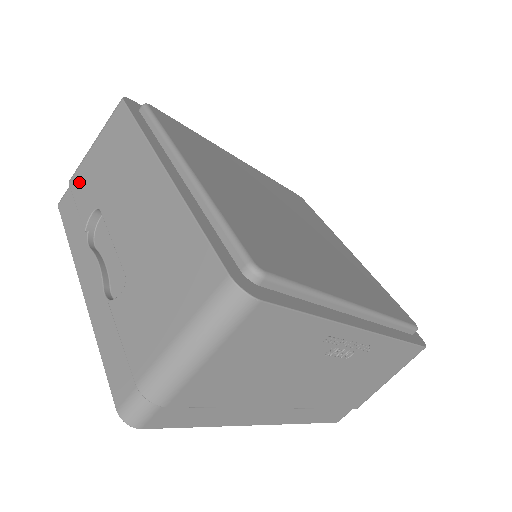
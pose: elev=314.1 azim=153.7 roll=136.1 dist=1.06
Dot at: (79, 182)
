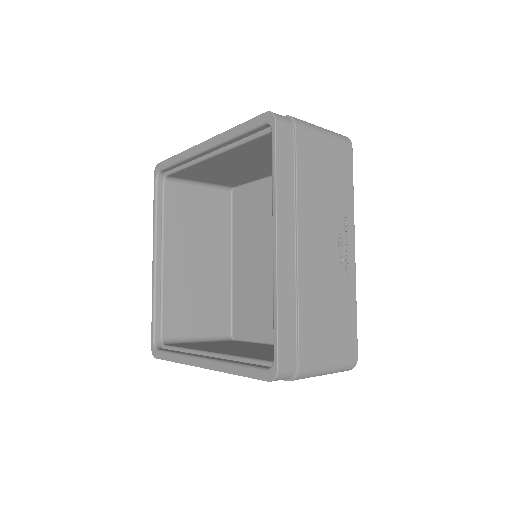
Dot at: occluded
